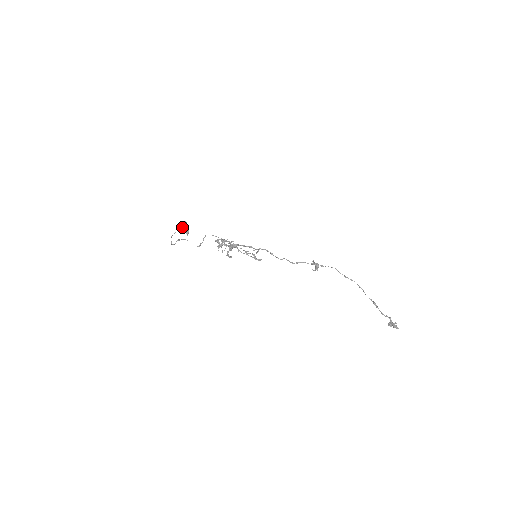
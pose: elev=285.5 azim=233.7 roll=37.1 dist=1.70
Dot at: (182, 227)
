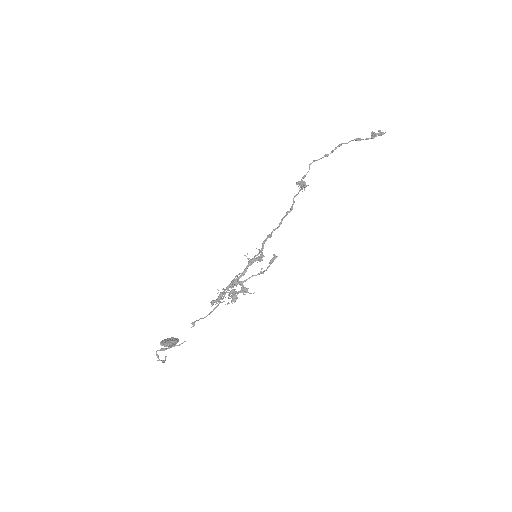
Dot at: occluded
